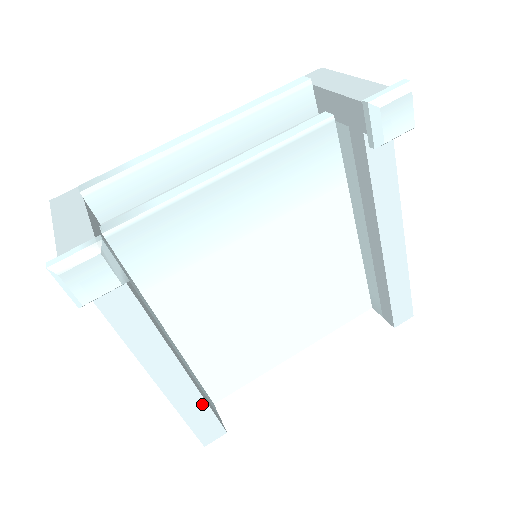
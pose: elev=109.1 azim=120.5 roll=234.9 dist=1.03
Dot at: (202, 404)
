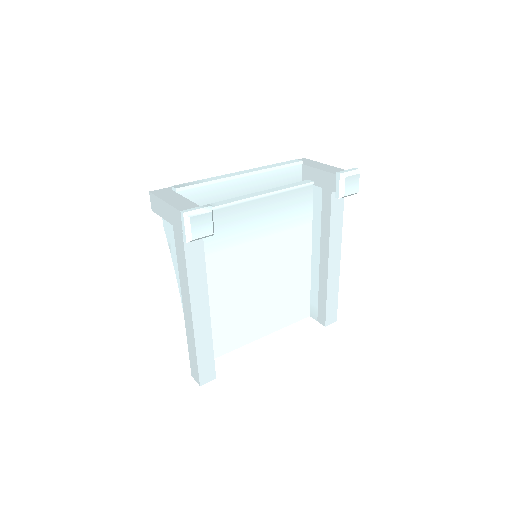
Dot at: (210, 347)
